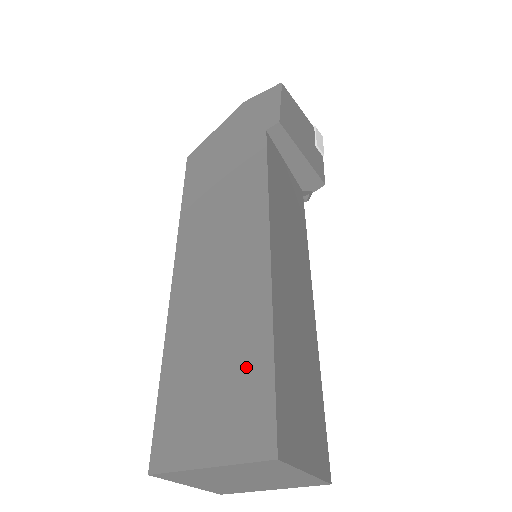
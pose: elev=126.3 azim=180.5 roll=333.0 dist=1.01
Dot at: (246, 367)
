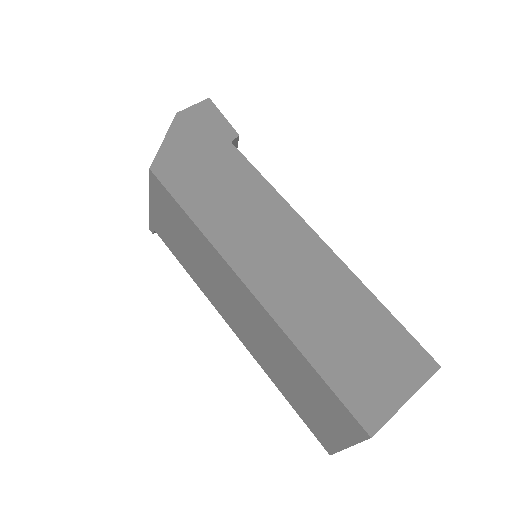
Dot at: (377, 326)
